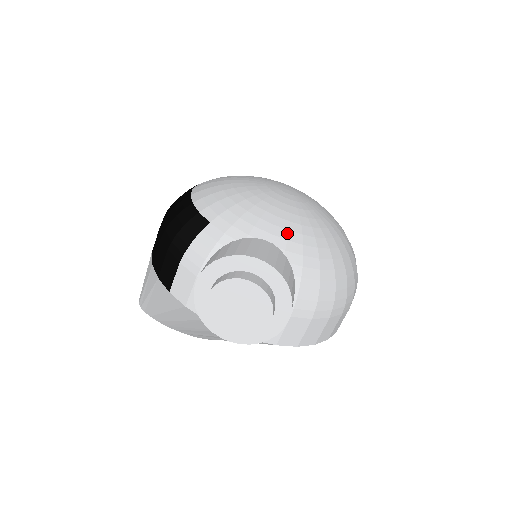
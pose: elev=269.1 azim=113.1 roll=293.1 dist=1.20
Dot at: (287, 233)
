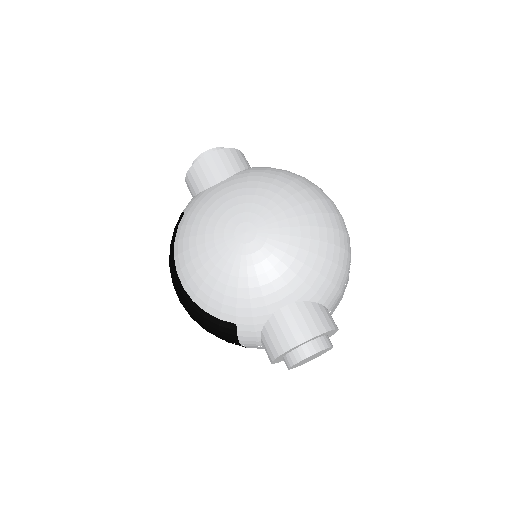
Dot at: (288, 287)
